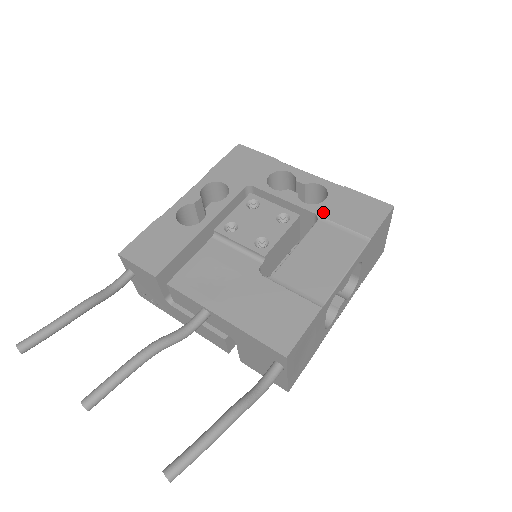
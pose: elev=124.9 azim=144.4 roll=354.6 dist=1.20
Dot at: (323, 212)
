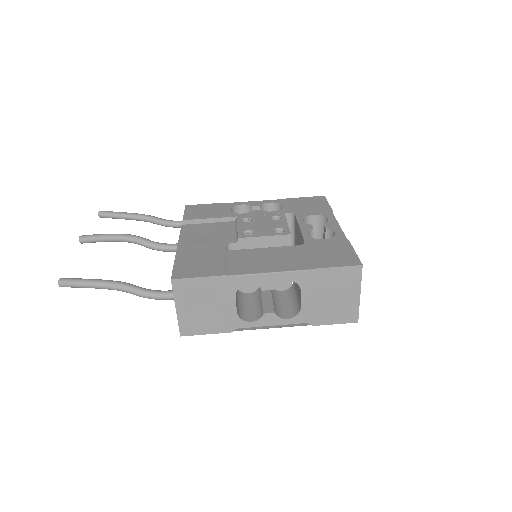
Dot at: (310, 243)
